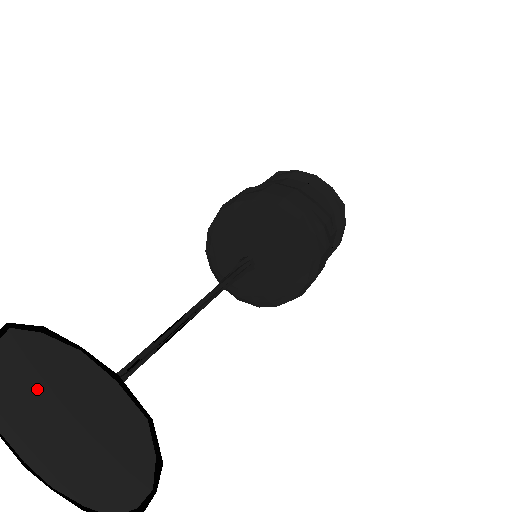
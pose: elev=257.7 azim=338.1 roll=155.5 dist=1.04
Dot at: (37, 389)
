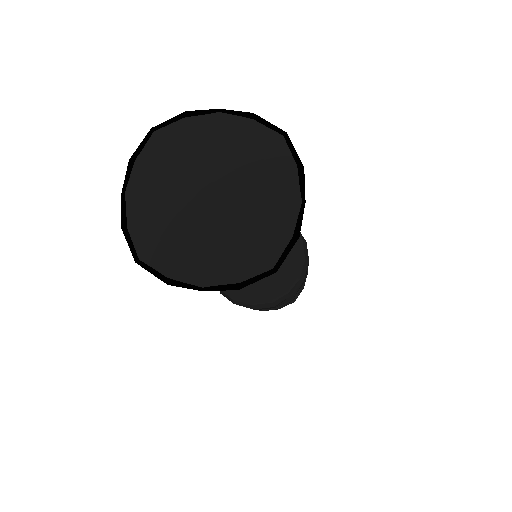
Dot at: (181, 175)
